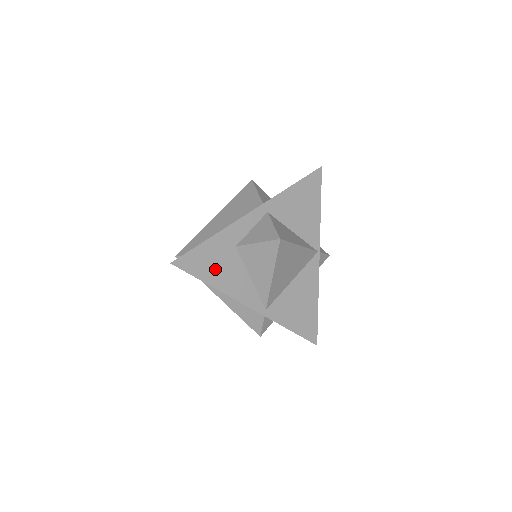
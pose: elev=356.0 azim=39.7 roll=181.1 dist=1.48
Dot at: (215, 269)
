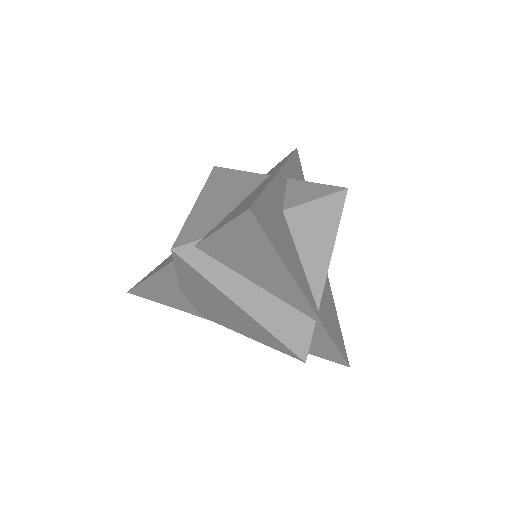
Dot at: (279, 236)
